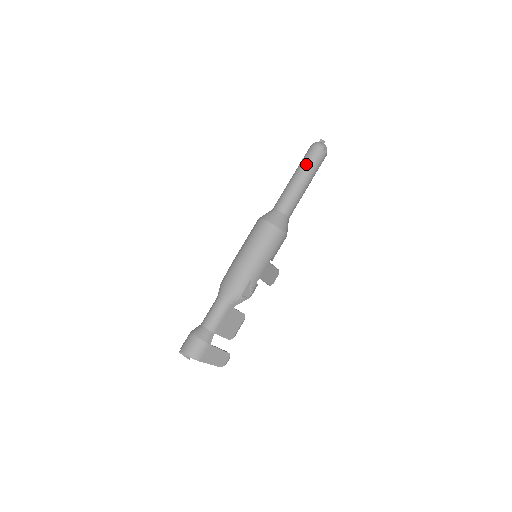
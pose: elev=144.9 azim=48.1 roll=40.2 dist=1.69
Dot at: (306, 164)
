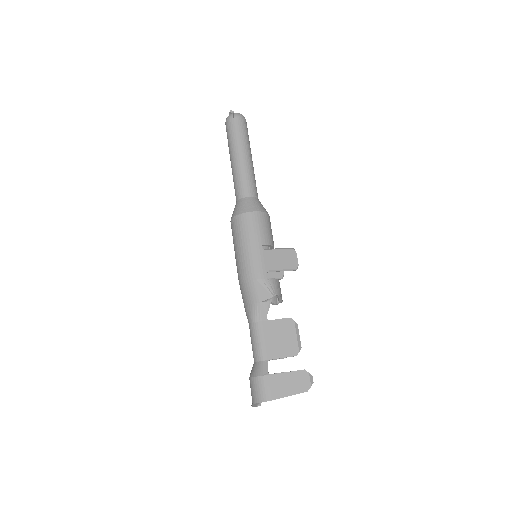
Dot at: (229, 143)
